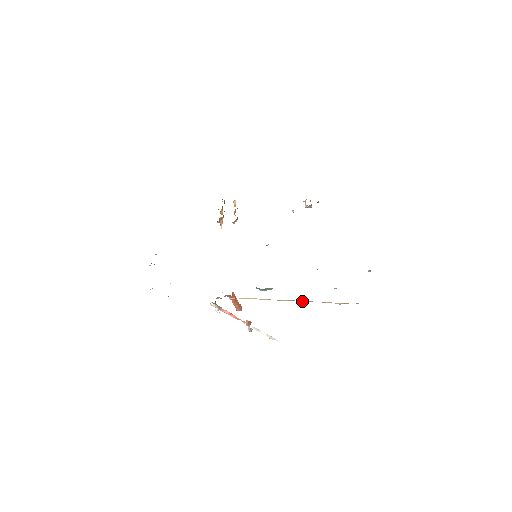
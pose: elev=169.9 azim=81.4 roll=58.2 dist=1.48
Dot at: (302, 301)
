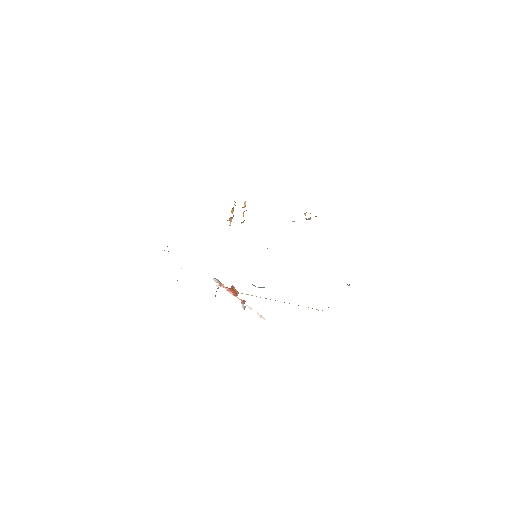
Dot at: occluded
